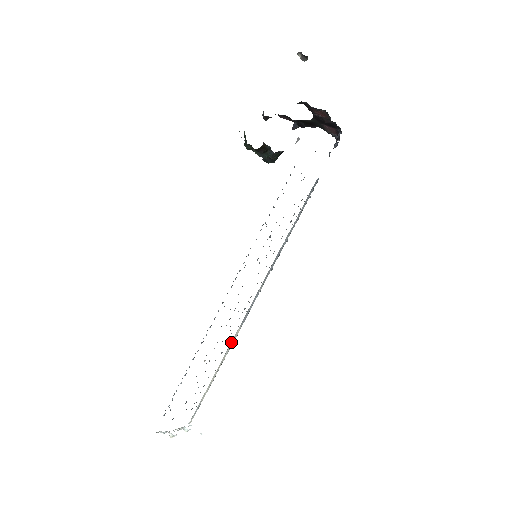
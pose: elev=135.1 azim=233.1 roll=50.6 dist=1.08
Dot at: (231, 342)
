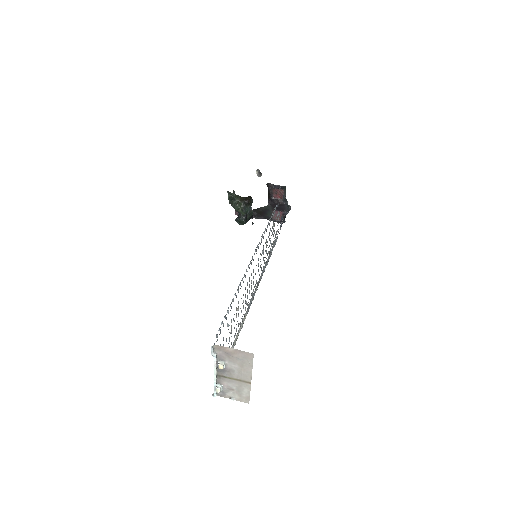
Dot at: occluded
